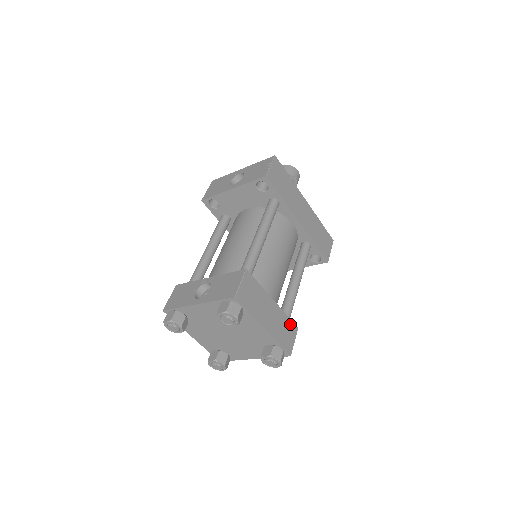
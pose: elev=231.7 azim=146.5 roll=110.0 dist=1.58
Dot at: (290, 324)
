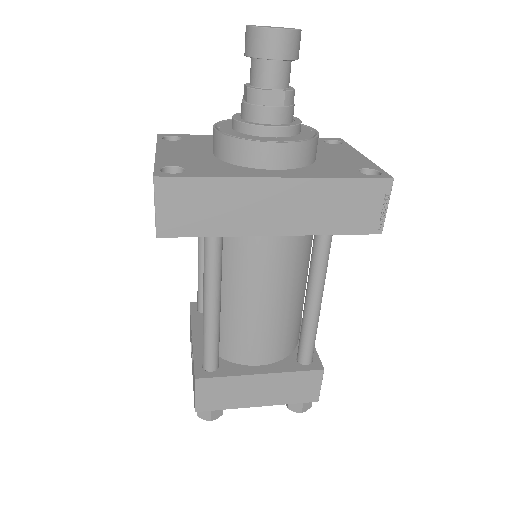
Dot at: (305, 375)
